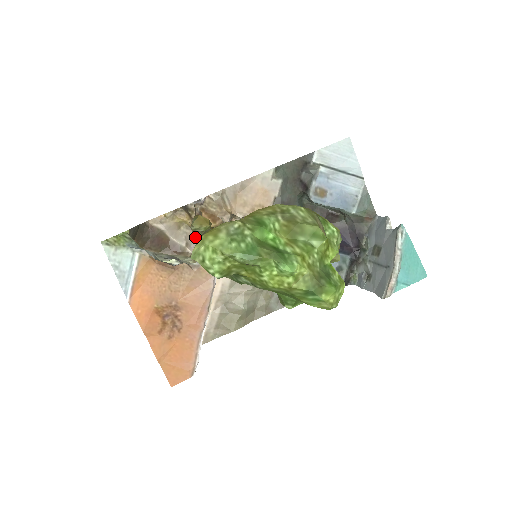
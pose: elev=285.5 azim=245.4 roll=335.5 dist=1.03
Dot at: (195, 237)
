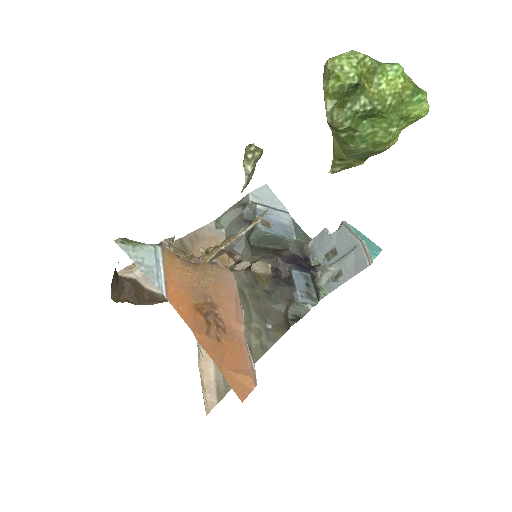
Dot at: occluded
